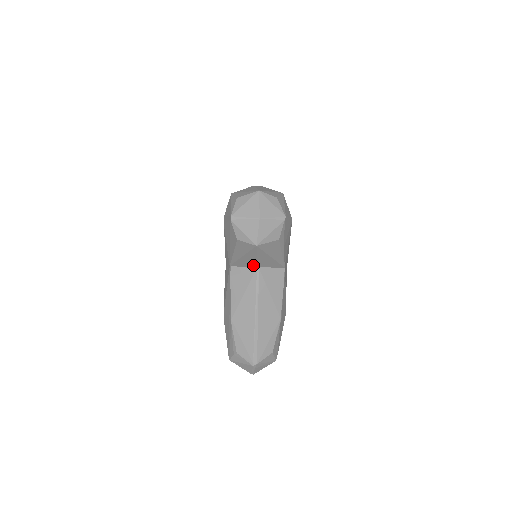
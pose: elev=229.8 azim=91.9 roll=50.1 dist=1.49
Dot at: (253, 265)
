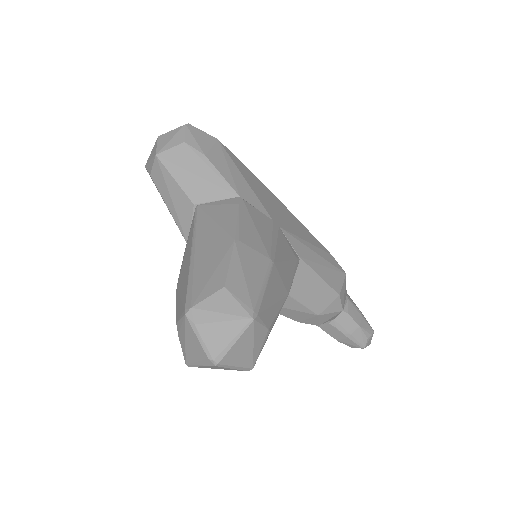
Dot at: (189, 206)
